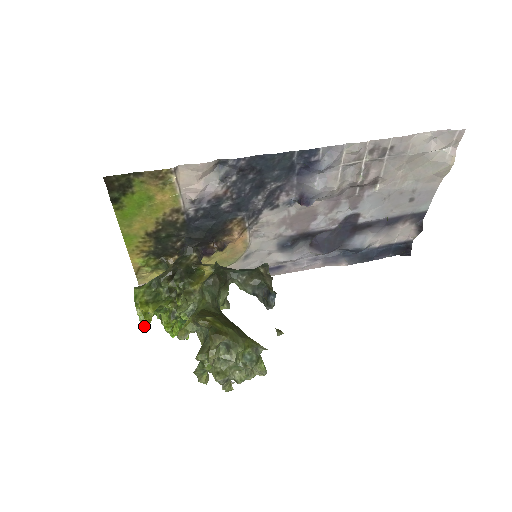
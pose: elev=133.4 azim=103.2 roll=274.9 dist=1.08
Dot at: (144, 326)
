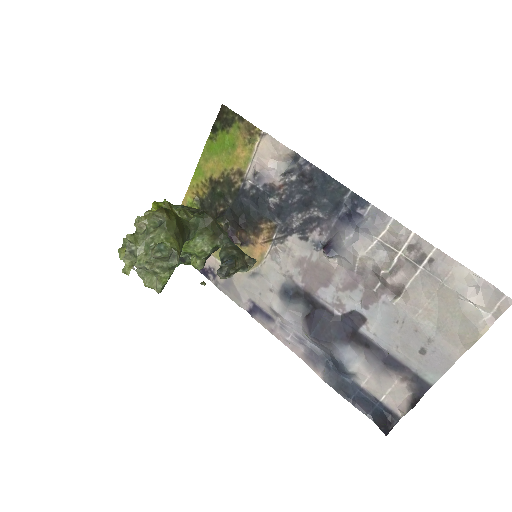
Dot at: occluded
